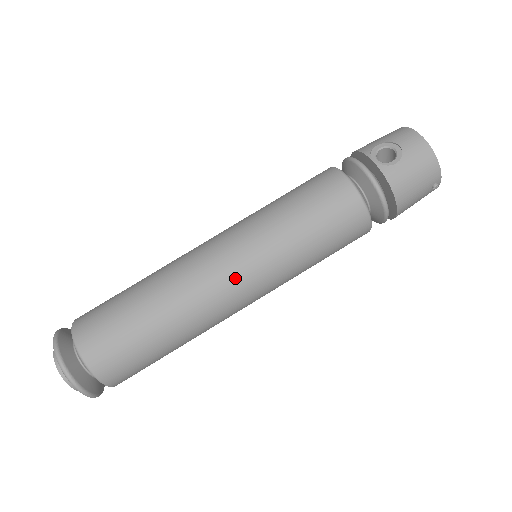
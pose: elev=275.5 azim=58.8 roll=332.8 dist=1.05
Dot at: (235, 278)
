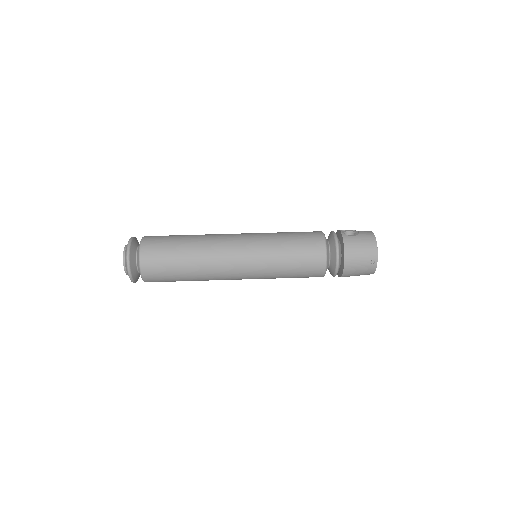
Dot at: (238, 247)
